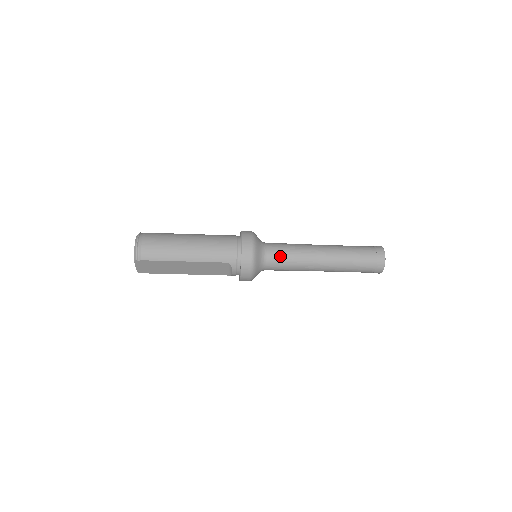
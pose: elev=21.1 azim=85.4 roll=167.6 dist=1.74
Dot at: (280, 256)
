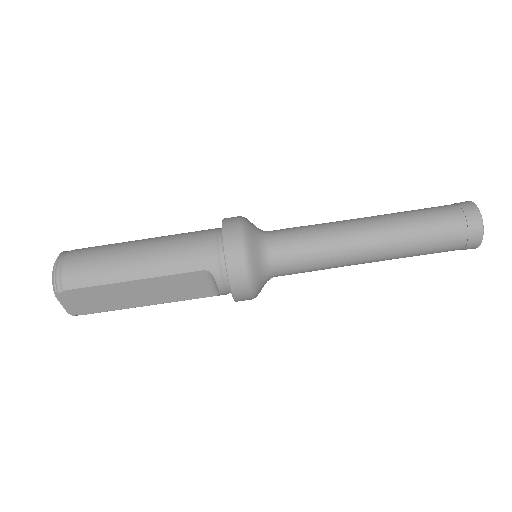
Dot at: (293, 245)
